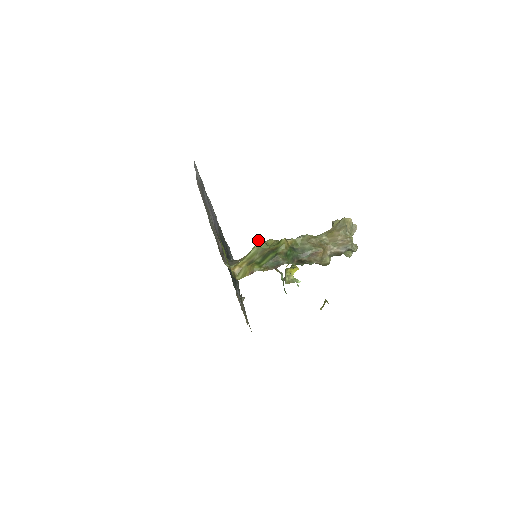
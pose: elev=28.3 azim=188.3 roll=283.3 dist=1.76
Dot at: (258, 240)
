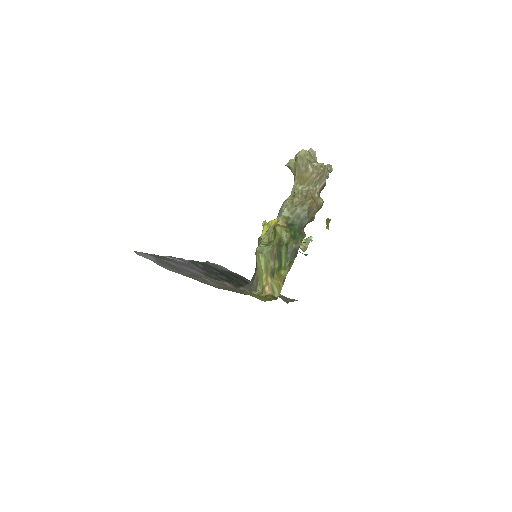
Dot at: (257, 250)
